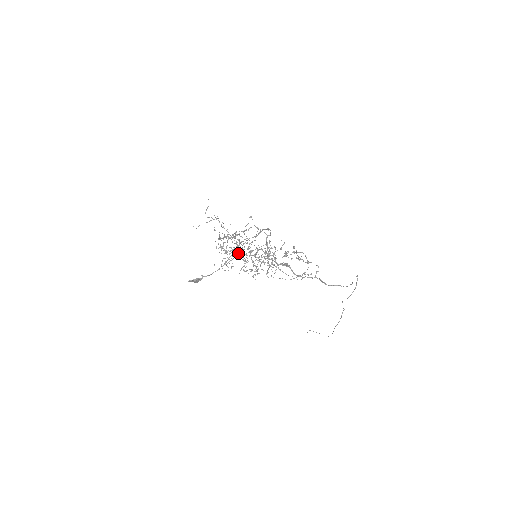
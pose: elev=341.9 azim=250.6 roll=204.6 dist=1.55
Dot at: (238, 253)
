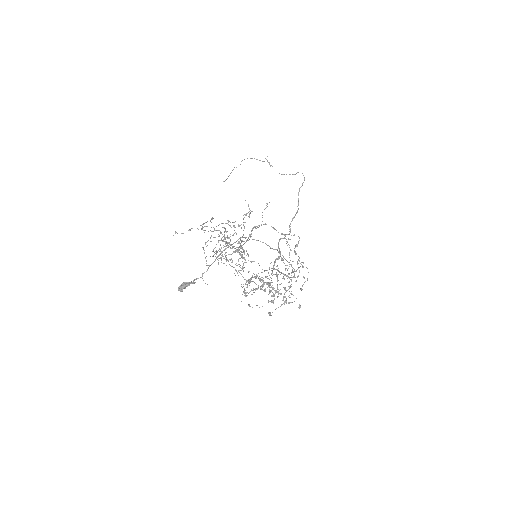
Dot at: occluded
